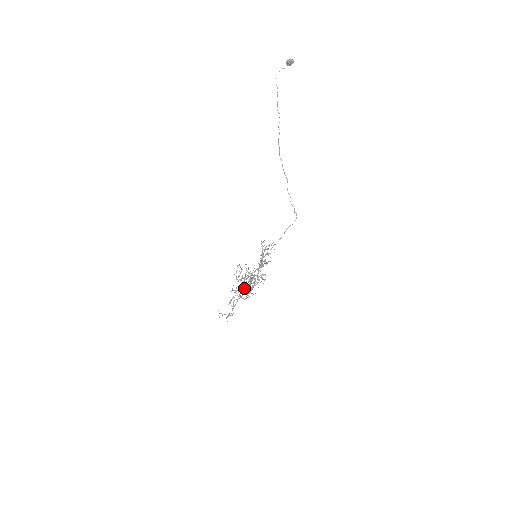
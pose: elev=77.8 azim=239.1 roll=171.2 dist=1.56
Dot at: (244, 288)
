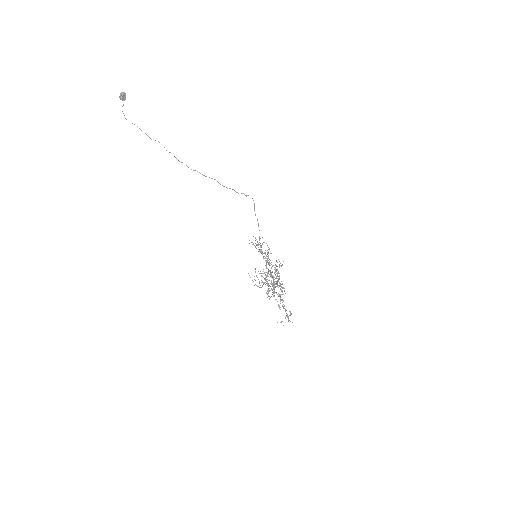
Dot at: (277, 286)
